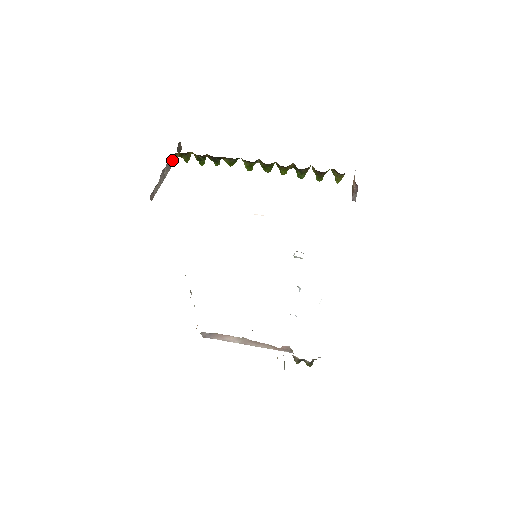
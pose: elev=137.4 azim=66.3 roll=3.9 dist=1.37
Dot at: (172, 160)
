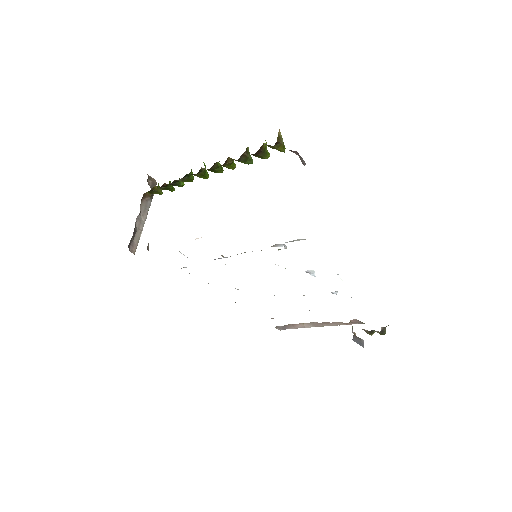
Dot at: (147, 200)
